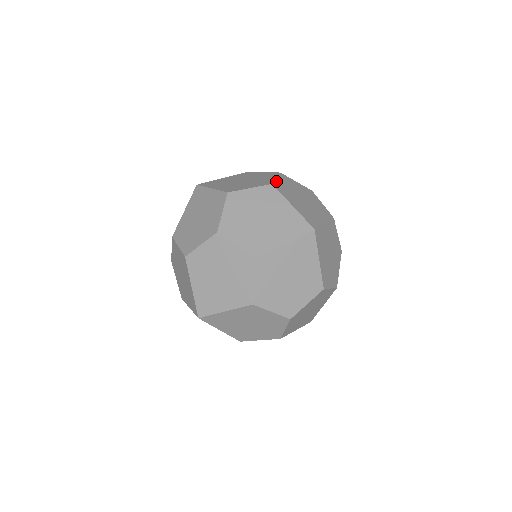
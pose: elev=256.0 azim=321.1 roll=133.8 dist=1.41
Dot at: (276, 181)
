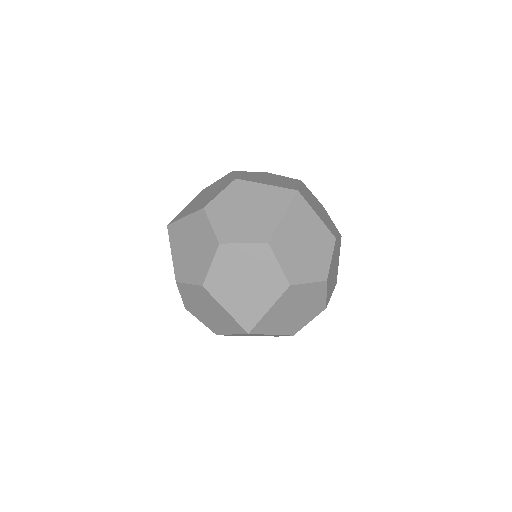
Dot at: (209, 274)
